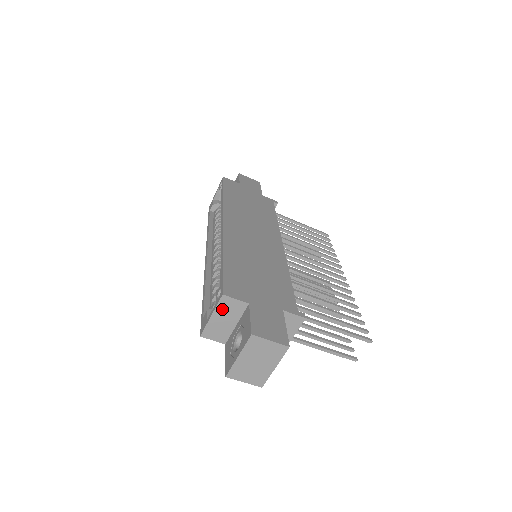
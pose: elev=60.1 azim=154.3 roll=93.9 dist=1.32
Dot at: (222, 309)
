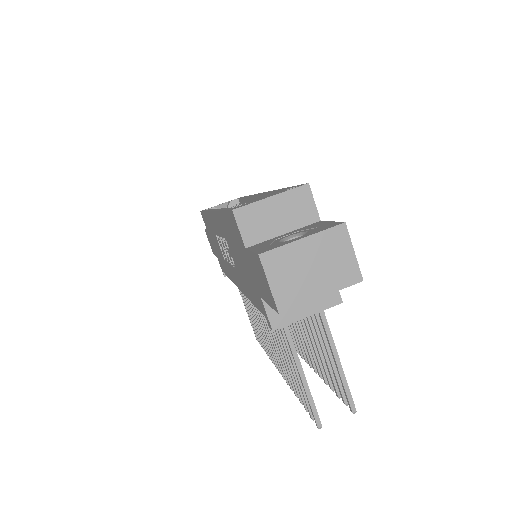
Dot at: (290, 200)
